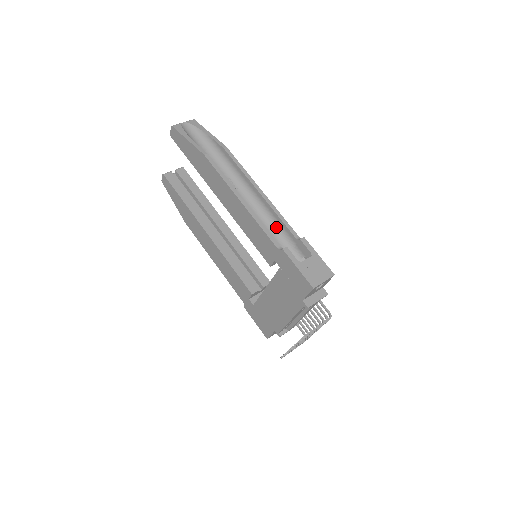
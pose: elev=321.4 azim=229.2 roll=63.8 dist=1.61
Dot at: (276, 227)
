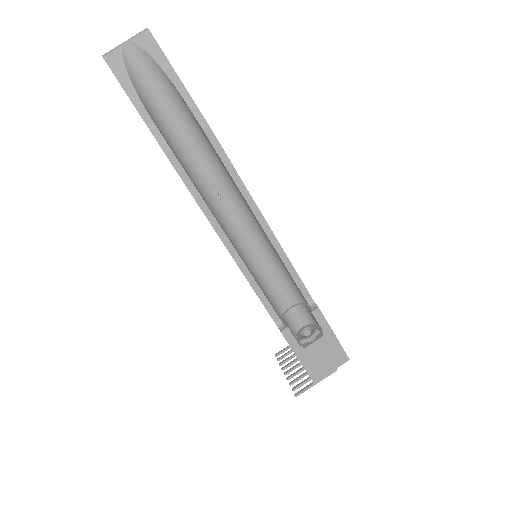
Dot at: (282, 270)
